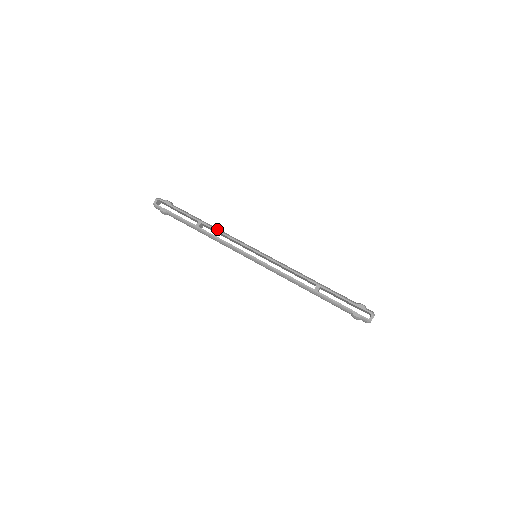
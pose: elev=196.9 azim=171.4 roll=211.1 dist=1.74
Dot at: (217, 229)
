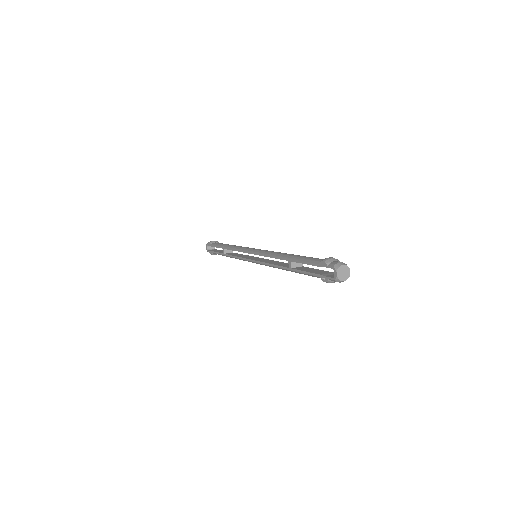
Dot at: (230, 248)
